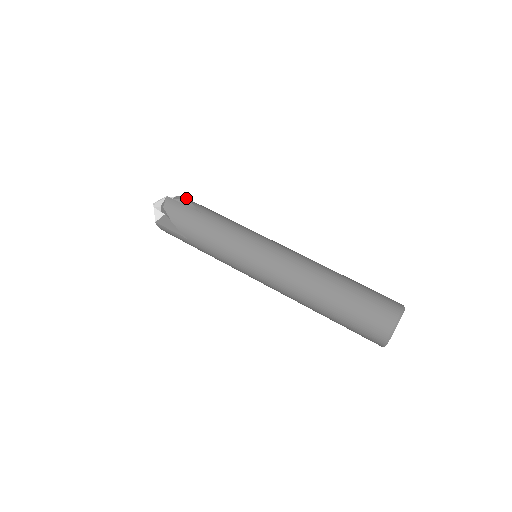
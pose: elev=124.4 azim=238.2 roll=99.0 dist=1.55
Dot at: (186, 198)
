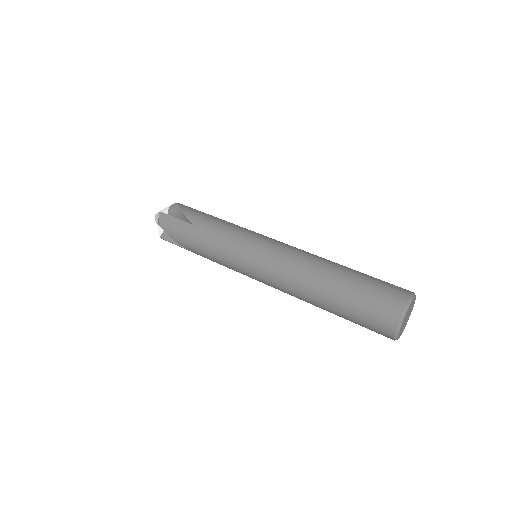
Dot at: occluded
